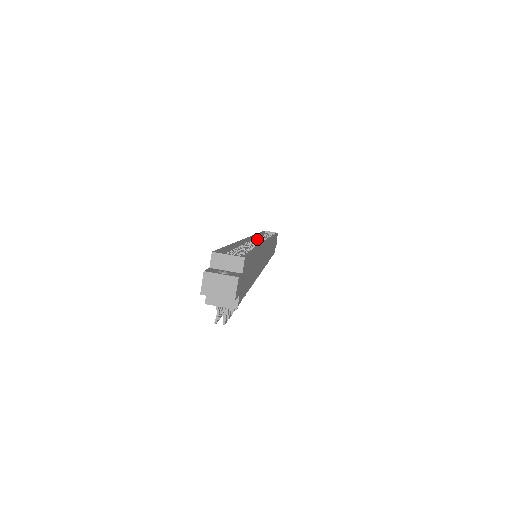
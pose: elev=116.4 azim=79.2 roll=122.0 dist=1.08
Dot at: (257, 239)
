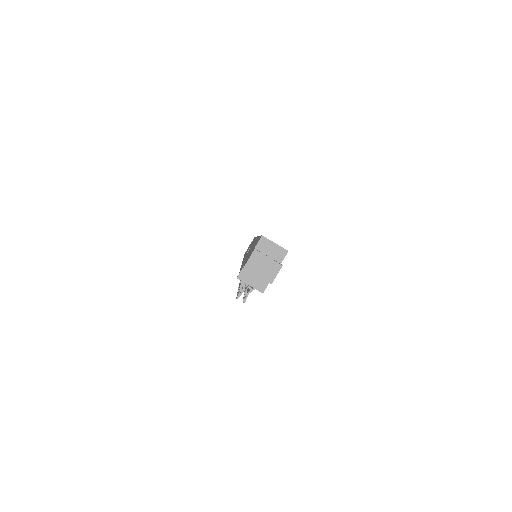
Dot at: occluded
